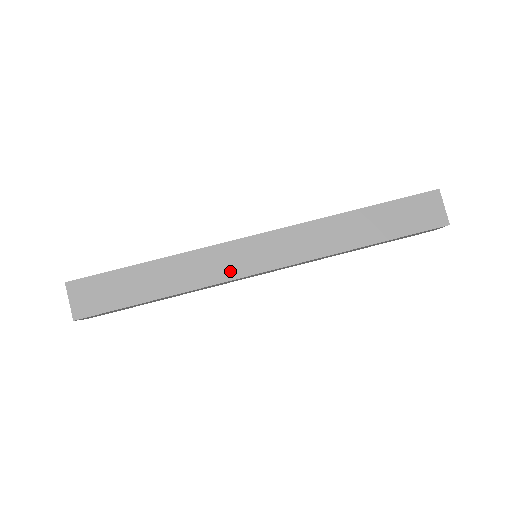
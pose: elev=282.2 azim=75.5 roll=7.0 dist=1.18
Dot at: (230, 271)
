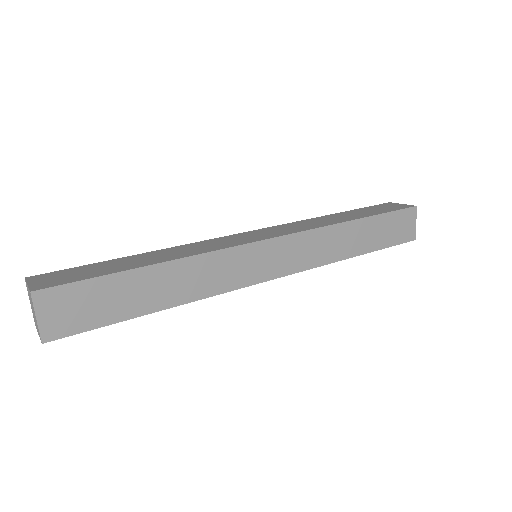
Dot at: (231, 244)
